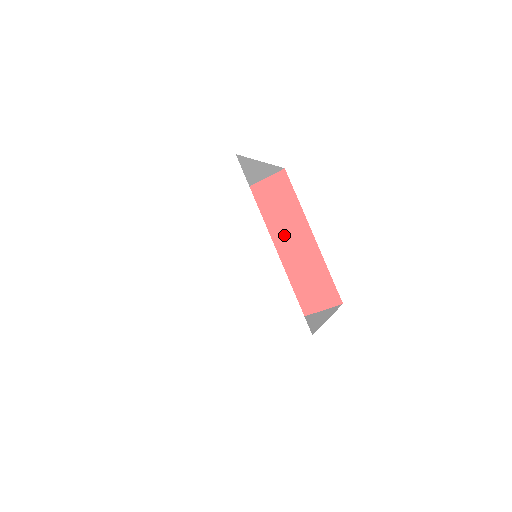
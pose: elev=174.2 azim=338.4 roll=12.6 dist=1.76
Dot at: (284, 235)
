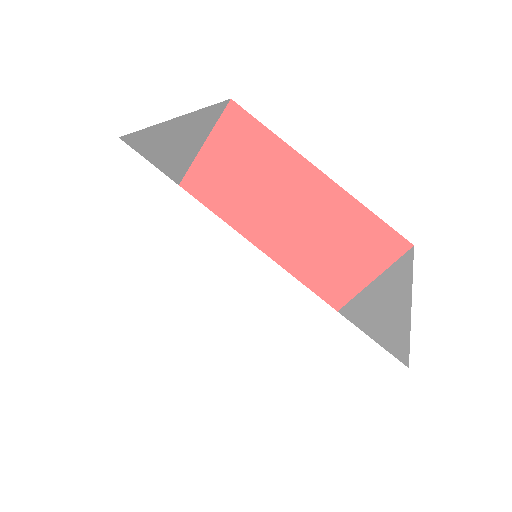
Dot at: (282, 193)
